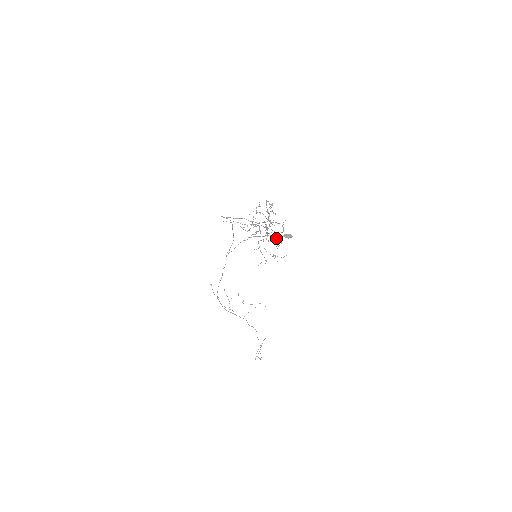
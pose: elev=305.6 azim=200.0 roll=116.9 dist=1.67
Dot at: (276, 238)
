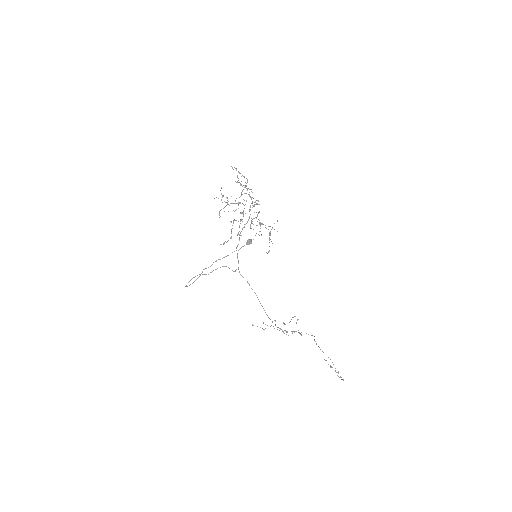
Dot at: (257, 214)
